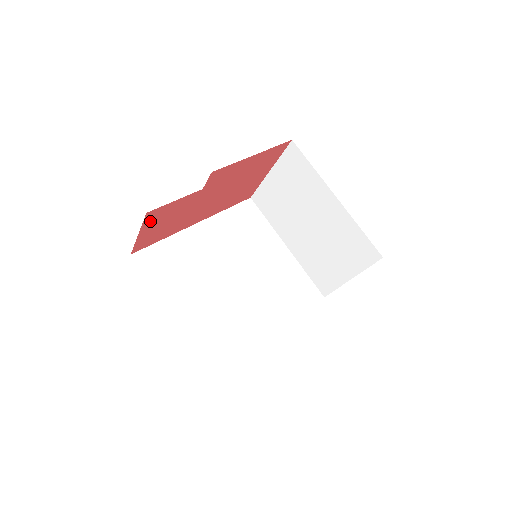
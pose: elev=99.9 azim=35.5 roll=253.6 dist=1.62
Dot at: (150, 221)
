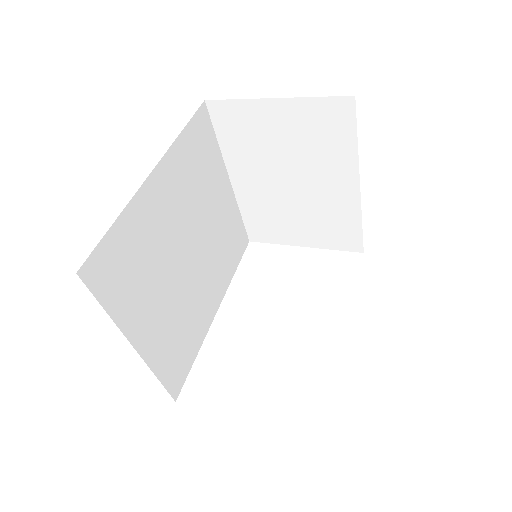
Dot at: occluded
